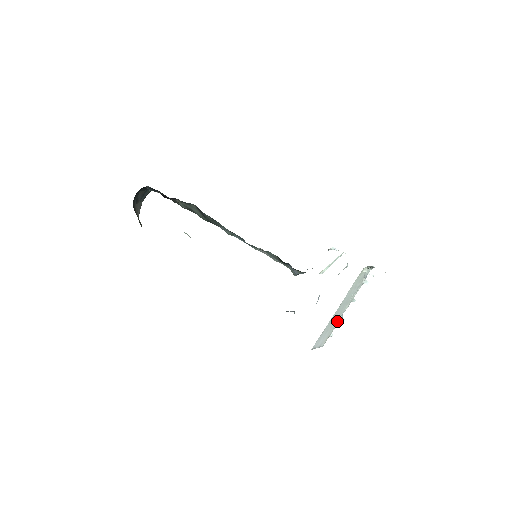
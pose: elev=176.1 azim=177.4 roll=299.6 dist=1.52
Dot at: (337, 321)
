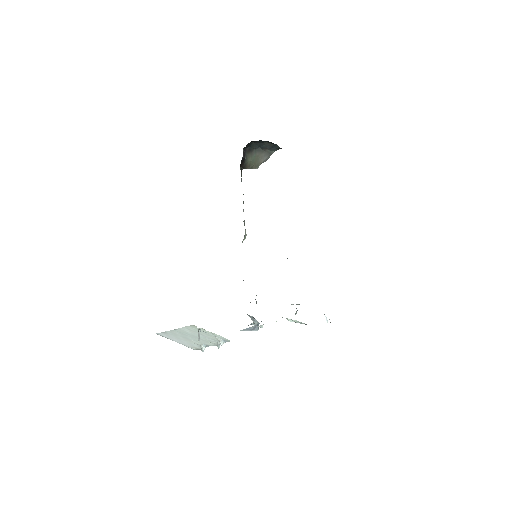
Dot at: (199, 344)
